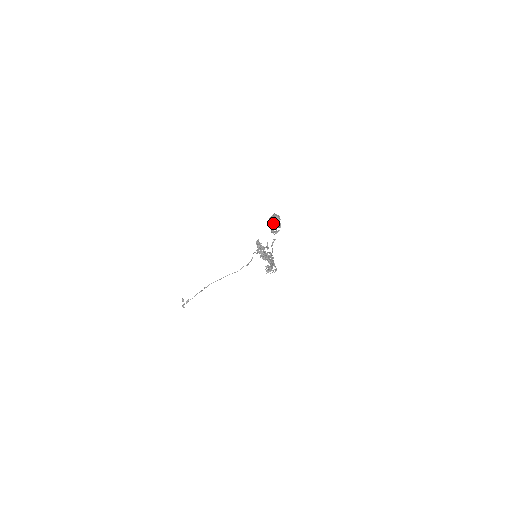
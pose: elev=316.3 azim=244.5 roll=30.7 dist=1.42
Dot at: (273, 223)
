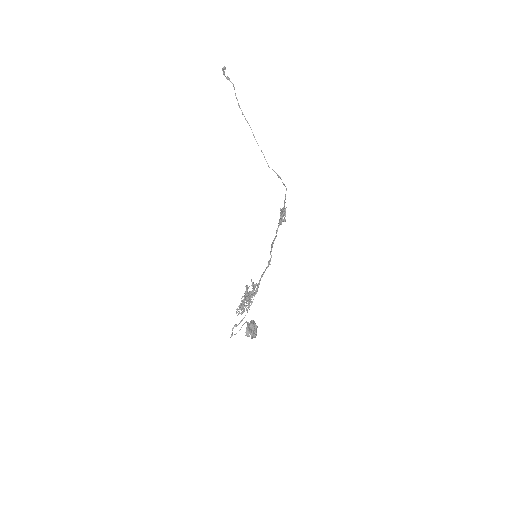
Dot at: (250, 329)
